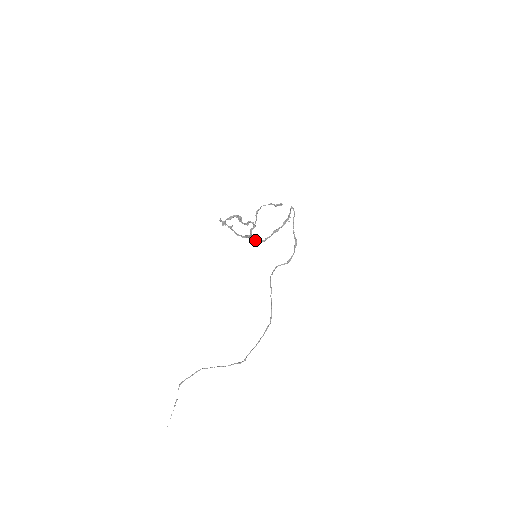
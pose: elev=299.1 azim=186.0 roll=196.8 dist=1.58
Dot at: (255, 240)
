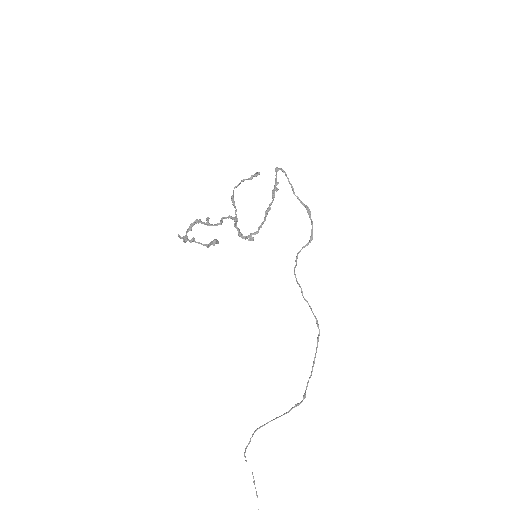
Dot at: (246, 236)
